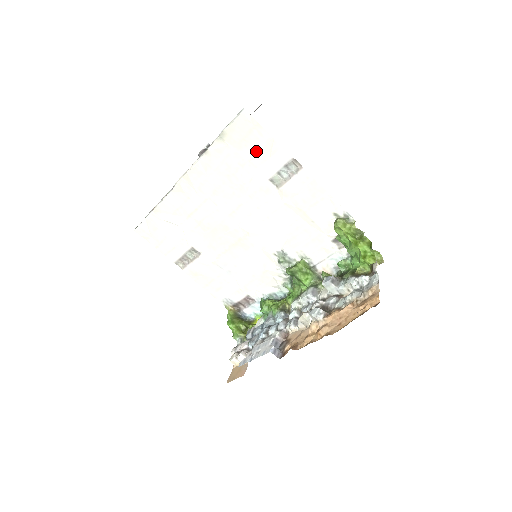
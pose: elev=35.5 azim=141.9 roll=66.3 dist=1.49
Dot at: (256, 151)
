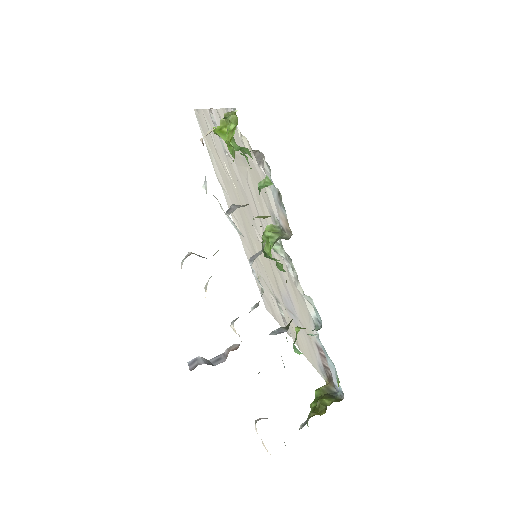
Dot at: (211, 135)
